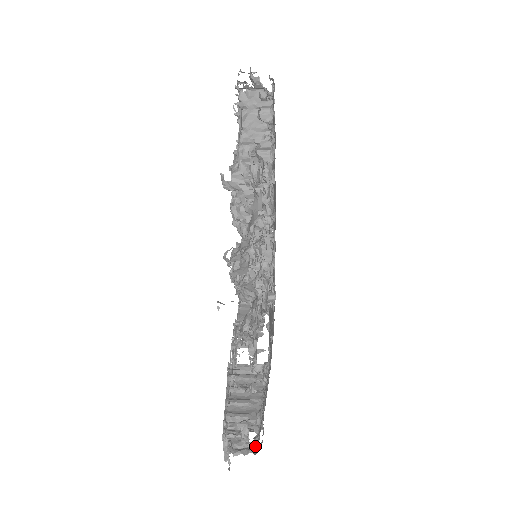
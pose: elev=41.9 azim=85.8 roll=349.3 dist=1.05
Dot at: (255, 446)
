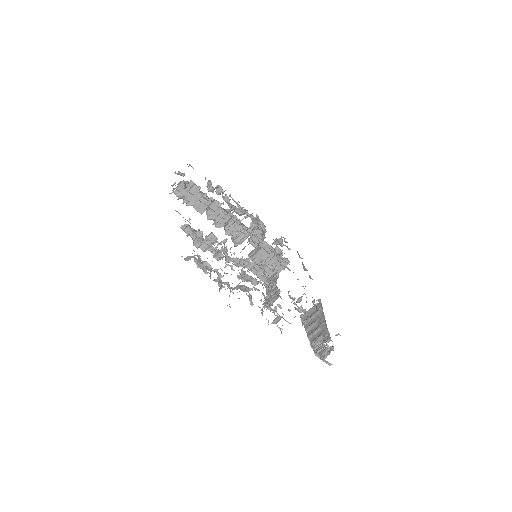
Dot at: (332, 347)
